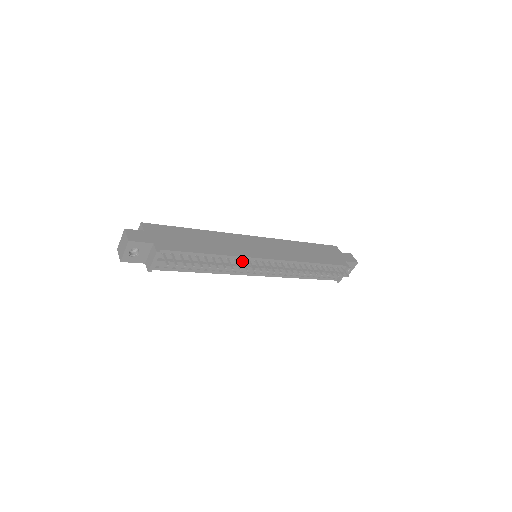
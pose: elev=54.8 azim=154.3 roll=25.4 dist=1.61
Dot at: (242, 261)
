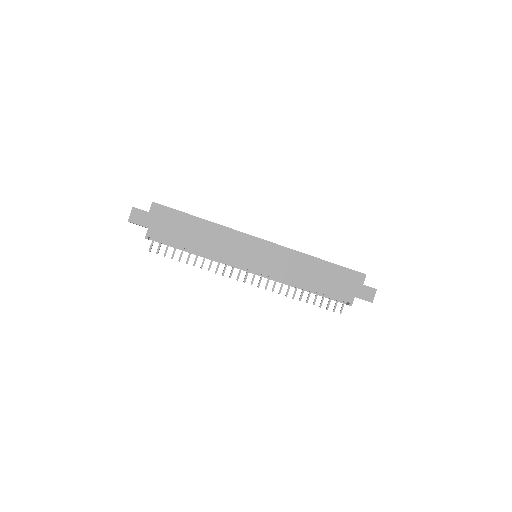
Dot at: (225, 264)
